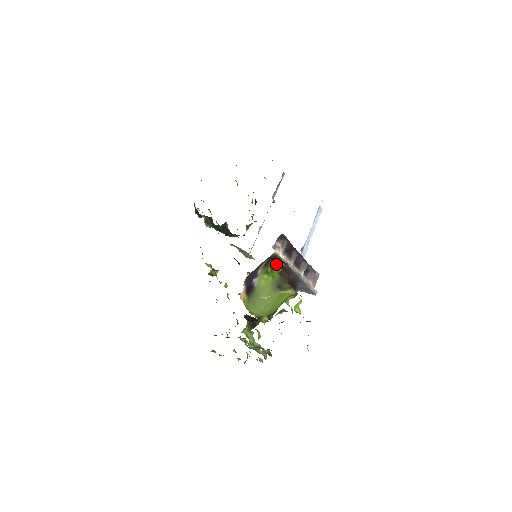
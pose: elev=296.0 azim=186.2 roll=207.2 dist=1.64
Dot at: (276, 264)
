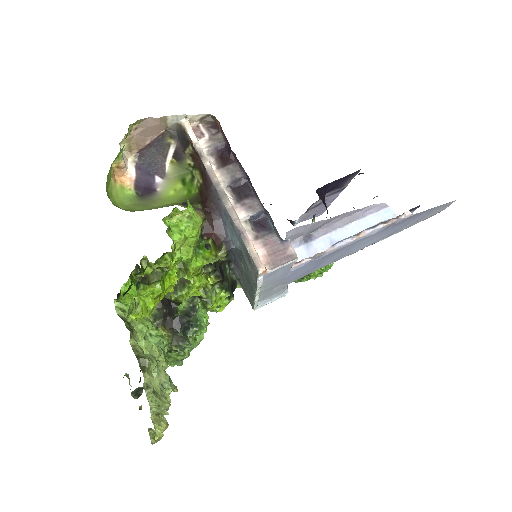
Dot at: (199, 170)
